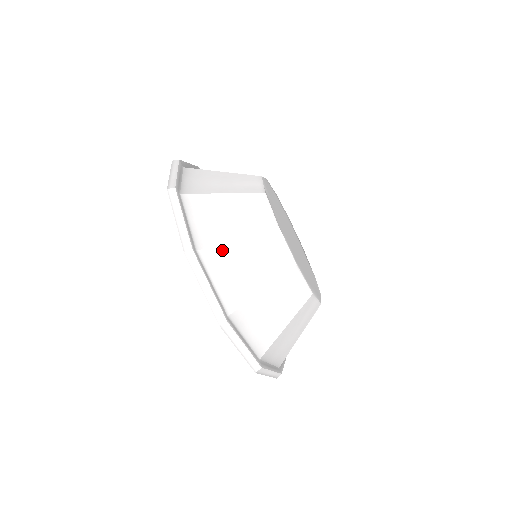
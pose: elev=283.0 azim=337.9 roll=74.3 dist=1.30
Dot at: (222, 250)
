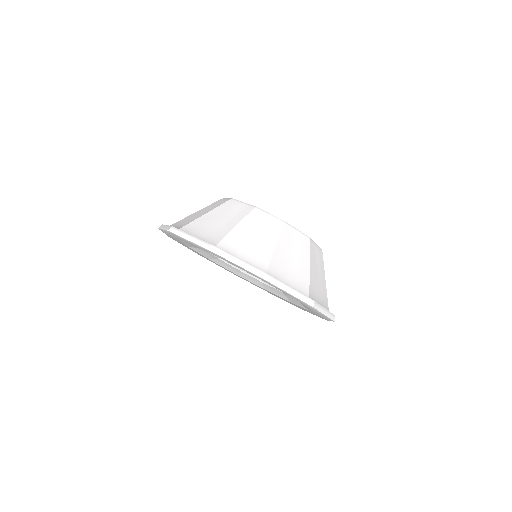
Dot at: (275, 261)
